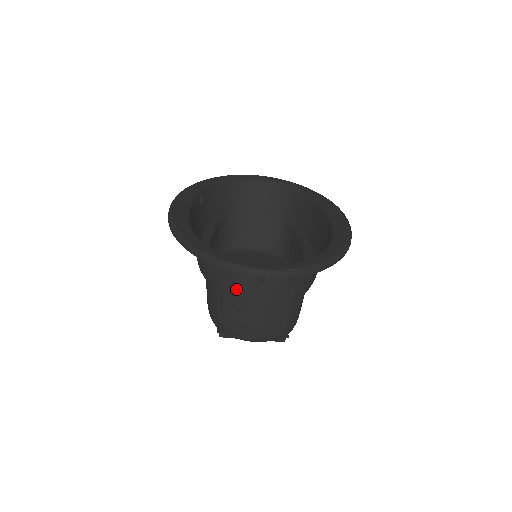
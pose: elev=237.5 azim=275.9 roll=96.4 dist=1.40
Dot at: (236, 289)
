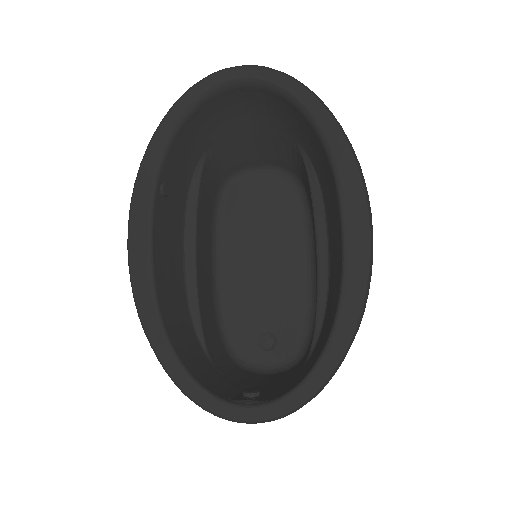
Dot at: (231, 387)
